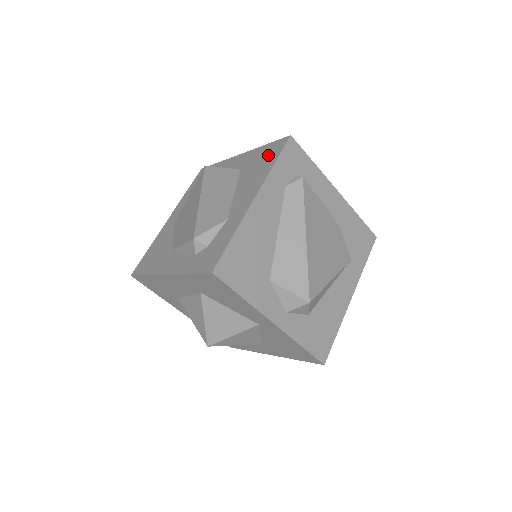
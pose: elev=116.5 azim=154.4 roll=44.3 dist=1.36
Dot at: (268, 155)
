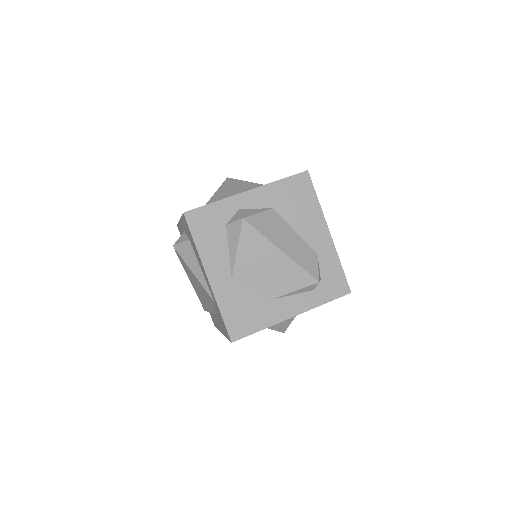
Dot at: (300, 191)
